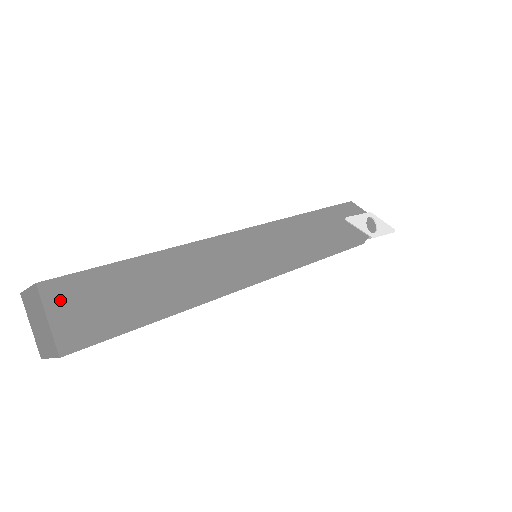
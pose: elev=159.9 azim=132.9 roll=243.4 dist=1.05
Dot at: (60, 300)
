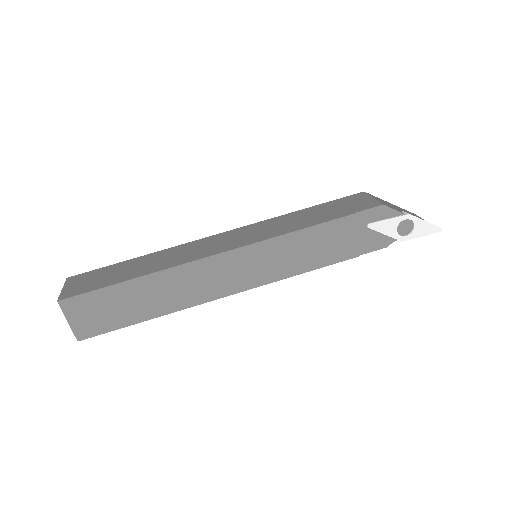
Dot at: (74, 310)
